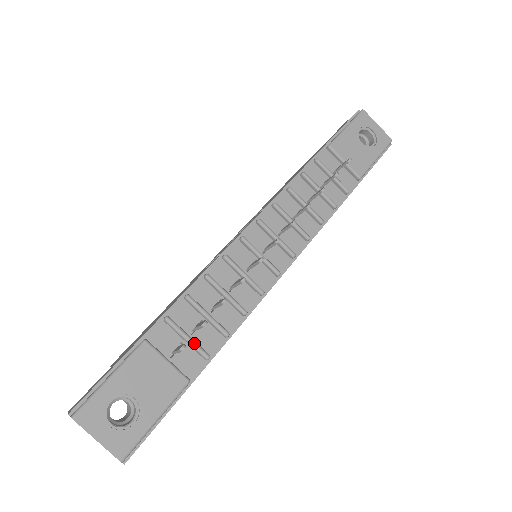
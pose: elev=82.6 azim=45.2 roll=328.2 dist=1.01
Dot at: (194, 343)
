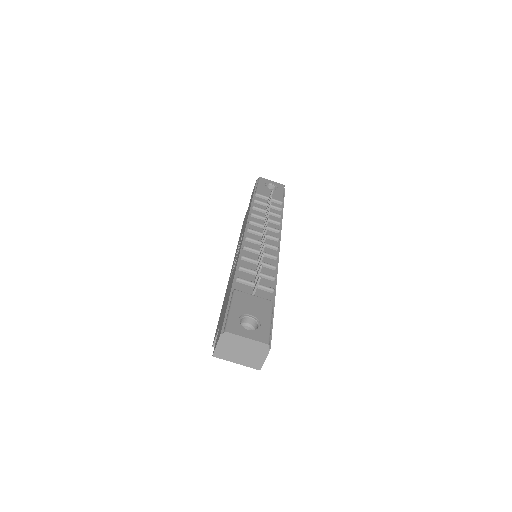
Dot at: (261, 285)
